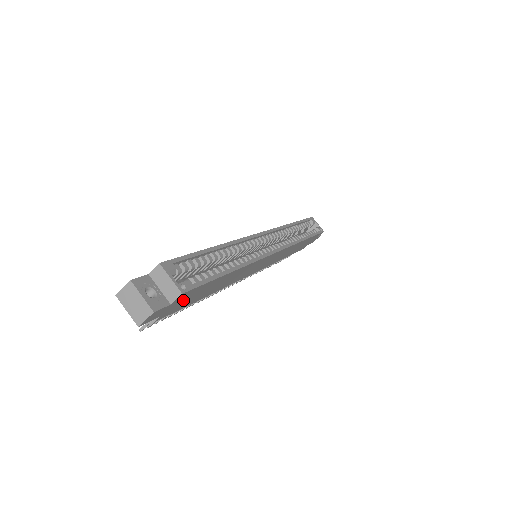
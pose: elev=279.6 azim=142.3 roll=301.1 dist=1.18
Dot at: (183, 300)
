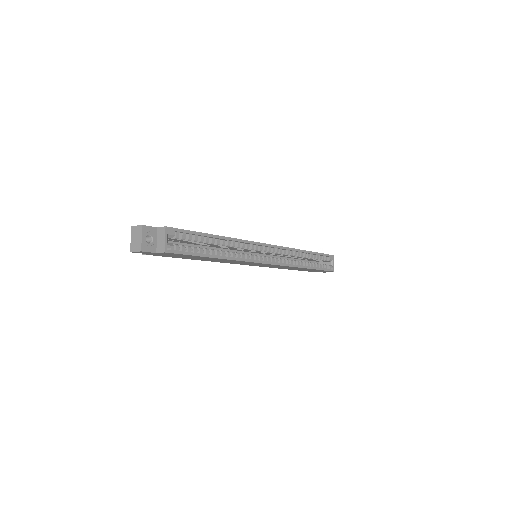
Dot at: (169, 254)
